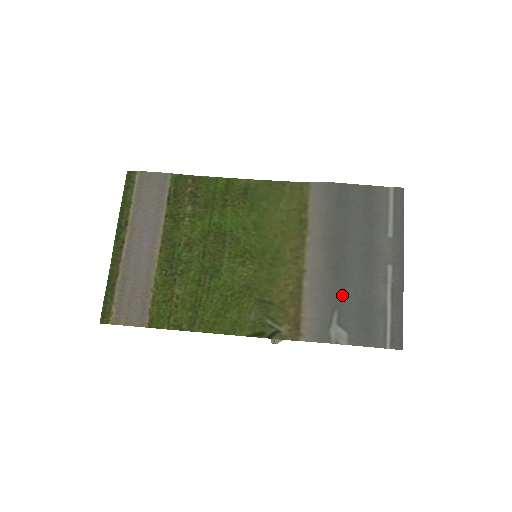
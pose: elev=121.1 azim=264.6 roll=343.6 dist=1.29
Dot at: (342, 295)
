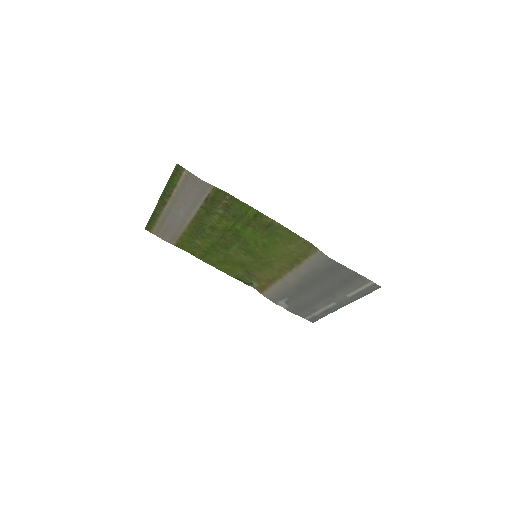
Dot at: (296, 296)
